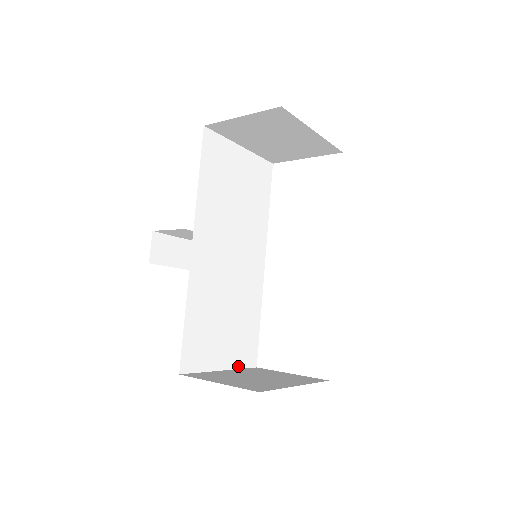
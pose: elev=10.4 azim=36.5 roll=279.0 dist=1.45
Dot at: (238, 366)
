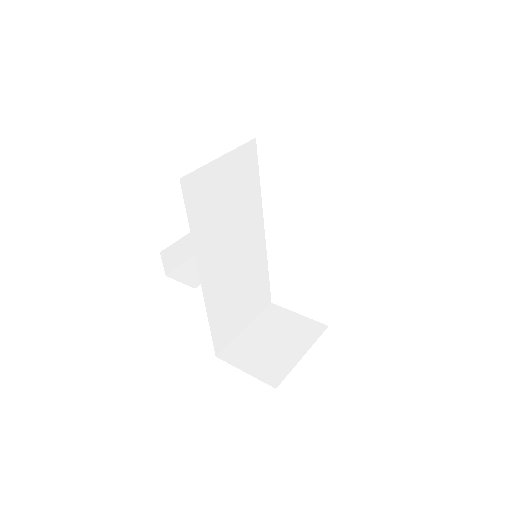
Dot at: (257, 315)
